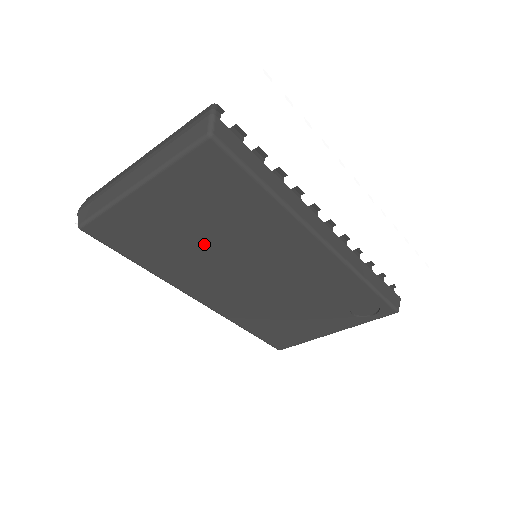
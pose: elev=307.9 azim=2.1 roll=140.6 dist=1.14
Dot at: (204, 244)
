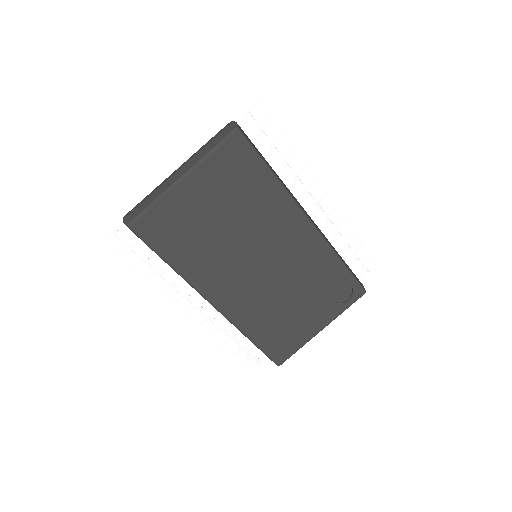
Dot at: (225, 232)
